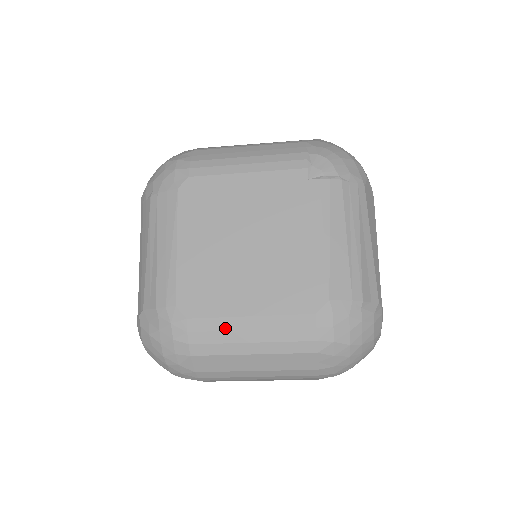
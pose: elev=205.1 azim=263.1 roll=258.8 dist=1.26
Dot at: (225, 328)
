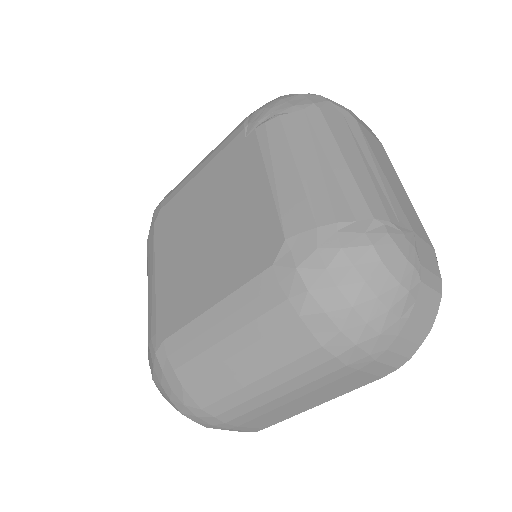
Dot at: (195, 334)
